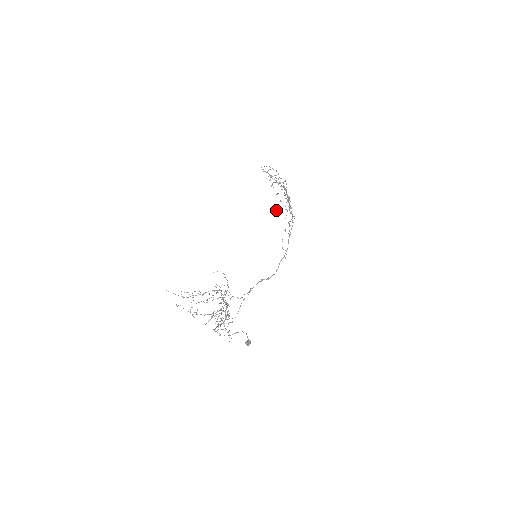
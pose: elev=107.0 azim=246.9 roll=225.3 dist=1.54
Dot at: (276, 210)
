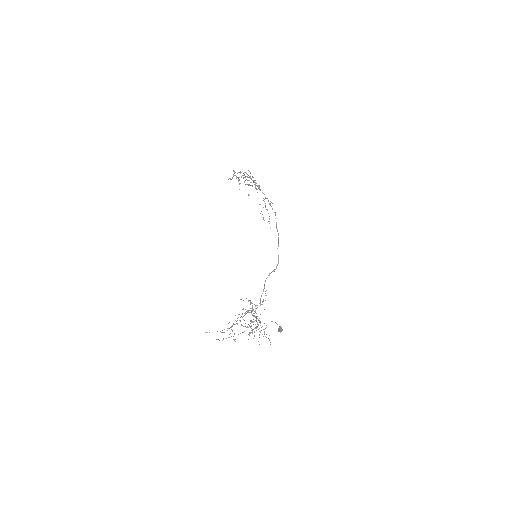
Dot at: (248, 195)
